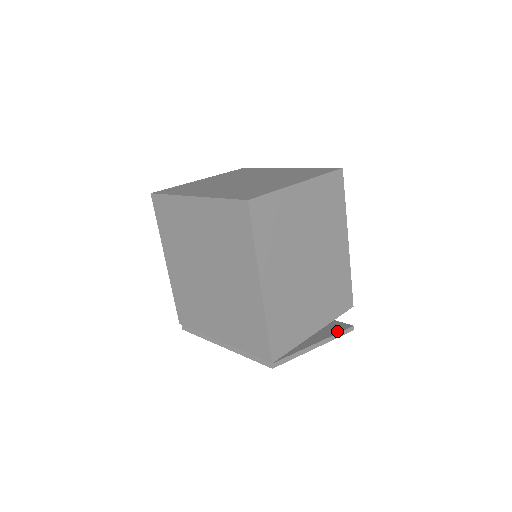
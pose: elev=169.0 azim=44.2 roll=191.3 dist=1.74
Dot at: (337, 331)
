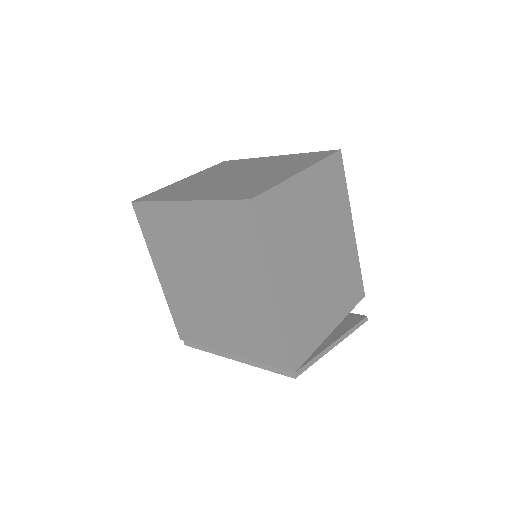
Dot at: (352, 325)
